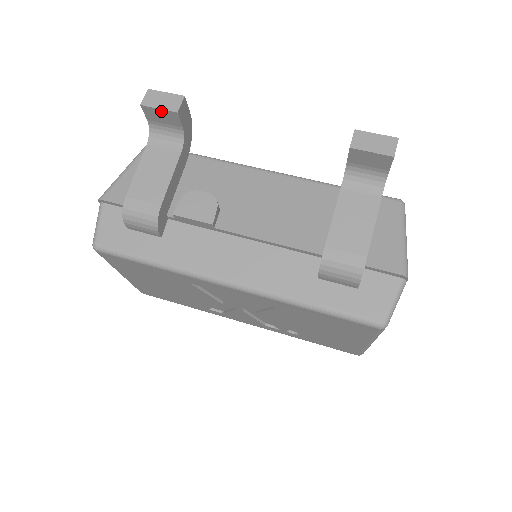
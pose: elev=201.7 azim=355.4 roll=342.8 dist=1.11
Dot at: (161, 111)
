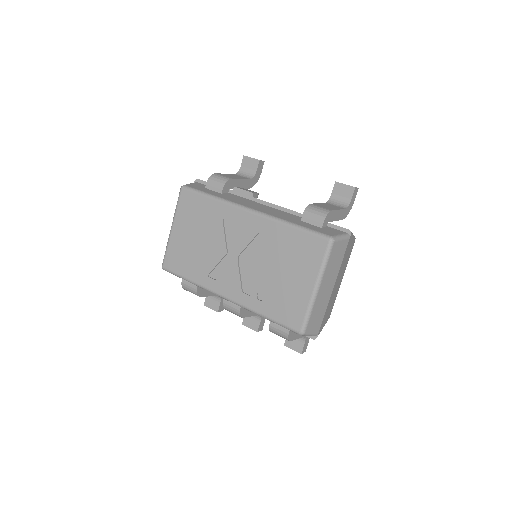
Dot at: (252, 159)
